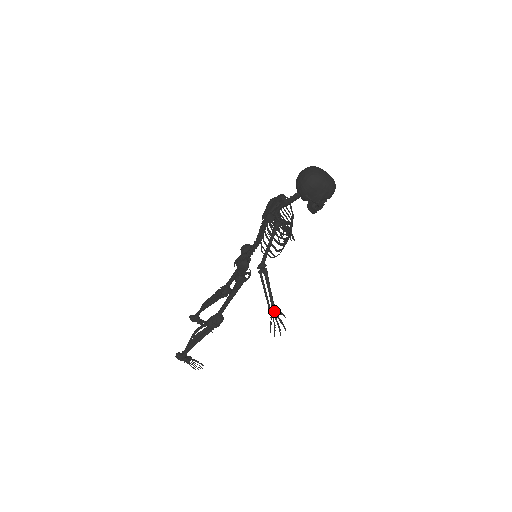
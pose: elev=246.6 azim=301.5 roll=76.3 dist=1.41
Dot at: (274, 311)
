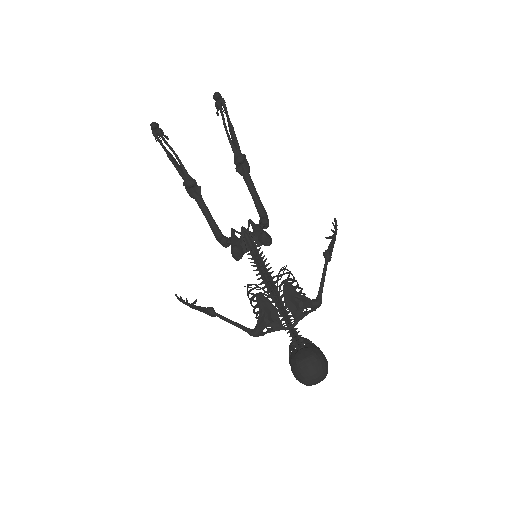
Dot at: occluded
